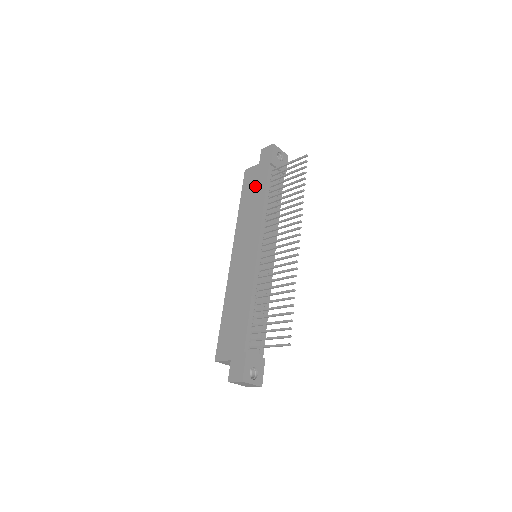
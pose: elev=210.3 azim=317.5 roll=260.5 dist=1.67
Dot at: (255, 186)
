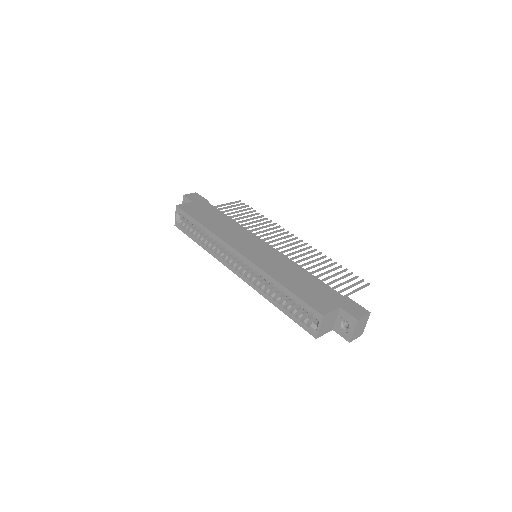
Dot at: (208, 213)
